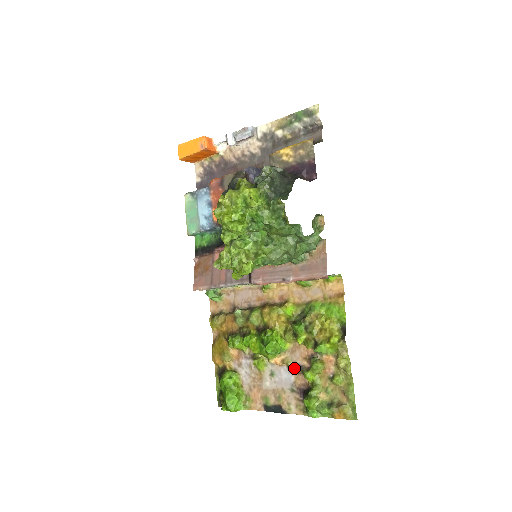
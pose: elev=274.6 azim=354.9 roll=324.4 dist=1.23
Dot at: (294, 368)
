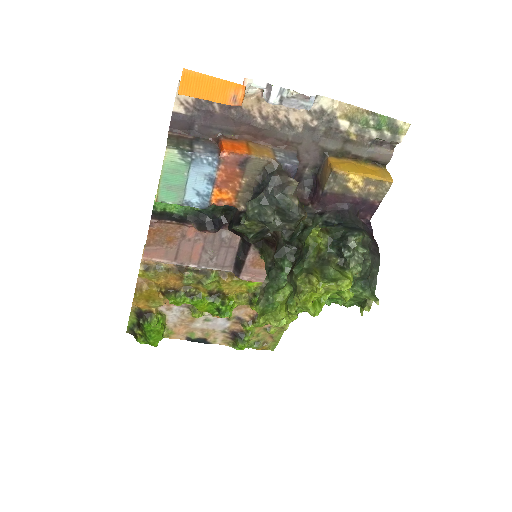
Dot at: (234, 320)
